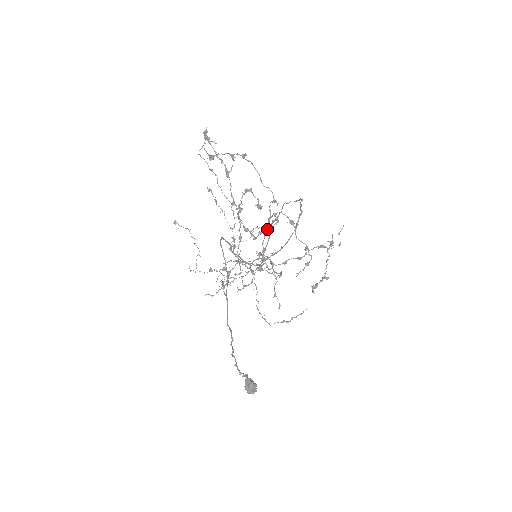
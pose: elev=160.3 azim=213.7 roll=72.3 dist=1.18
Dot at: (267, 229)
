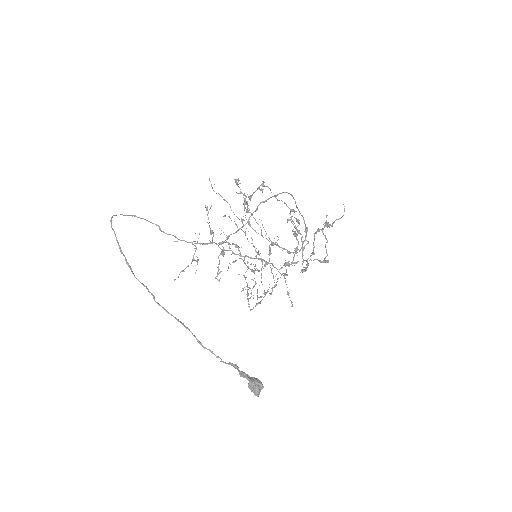
Dot at: occluded
